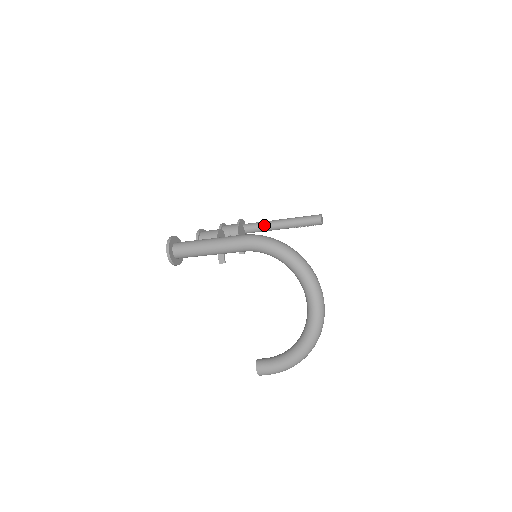
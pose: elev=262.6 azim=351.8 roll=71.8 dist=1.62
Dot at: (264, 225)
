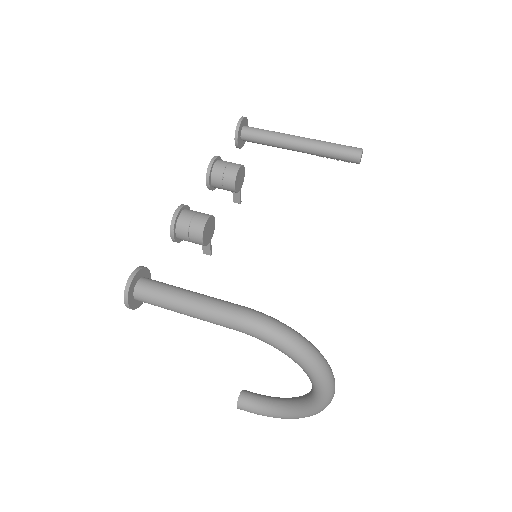
Dot at: (275, 141)
